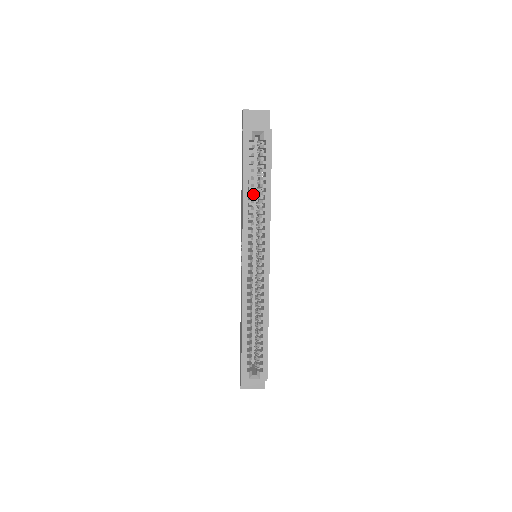
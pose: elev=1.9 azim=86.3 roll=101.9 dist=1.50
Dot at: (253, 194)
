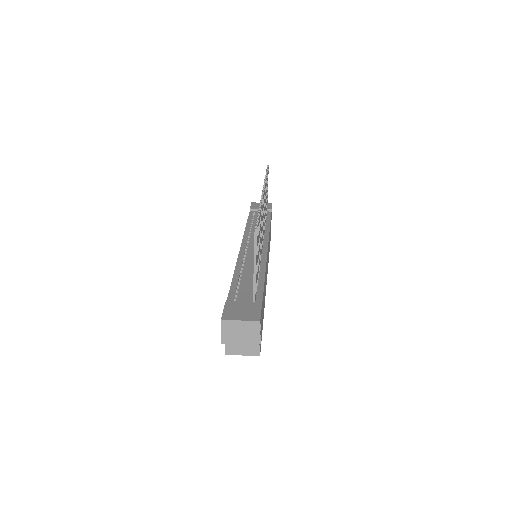
Dot at: occluded
